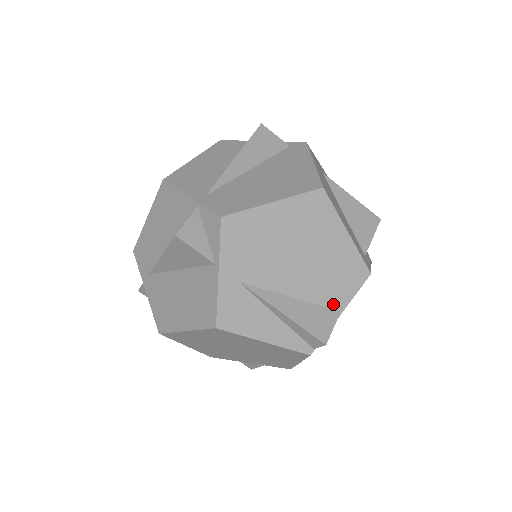
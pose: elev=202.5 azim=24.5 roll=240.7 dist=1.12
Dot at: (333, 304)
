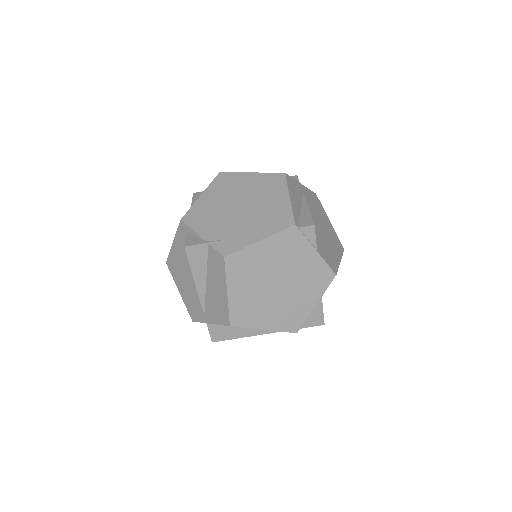
Dot at: (317, 246)
